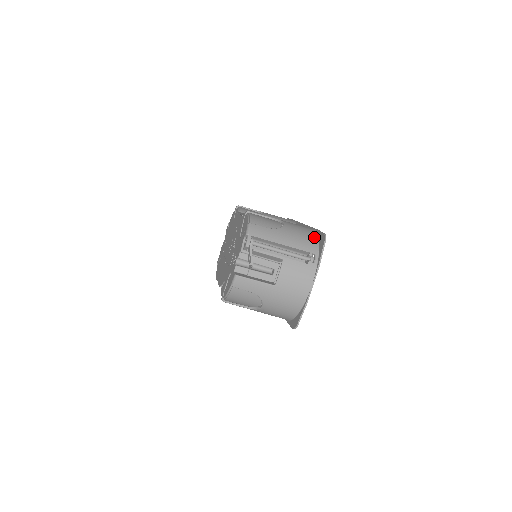
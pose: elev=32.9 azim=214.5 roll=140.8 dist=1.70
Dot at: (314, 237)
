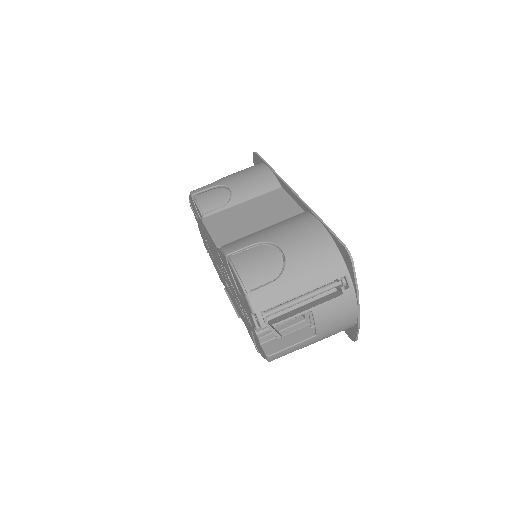
Dot at: (330, 248)
